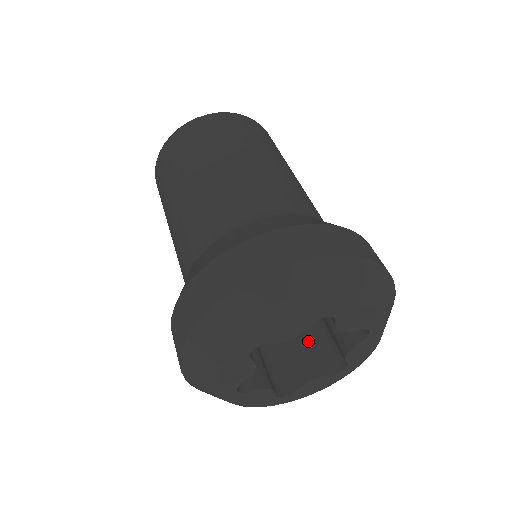
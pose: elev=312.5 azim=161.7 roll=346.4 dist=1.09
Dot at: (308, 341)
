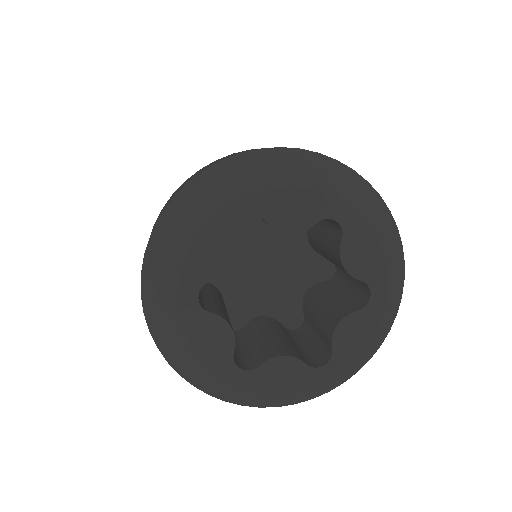
Dot at: (287, 337)
